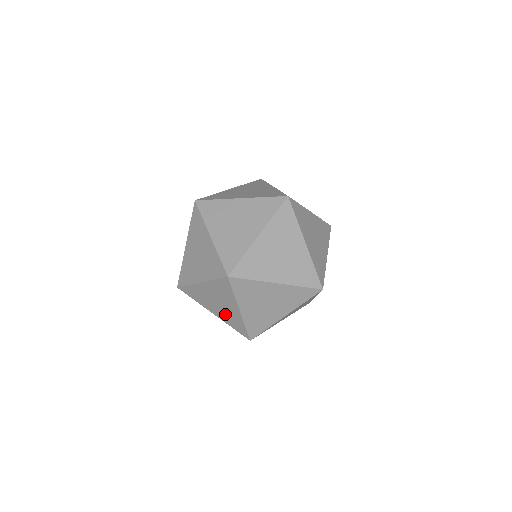
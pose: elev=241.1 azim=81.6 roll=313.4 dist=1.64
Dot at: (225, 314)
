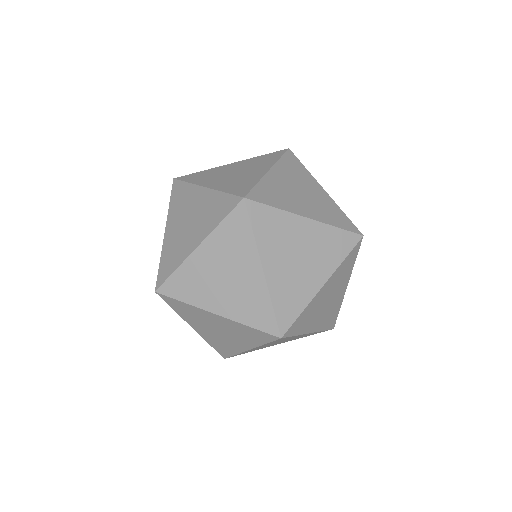
Dot at: occluded
